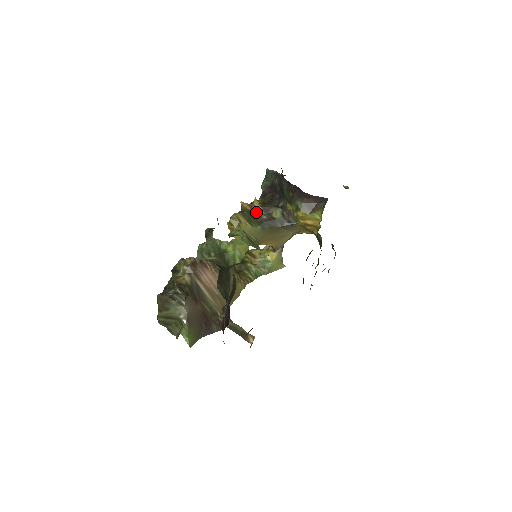
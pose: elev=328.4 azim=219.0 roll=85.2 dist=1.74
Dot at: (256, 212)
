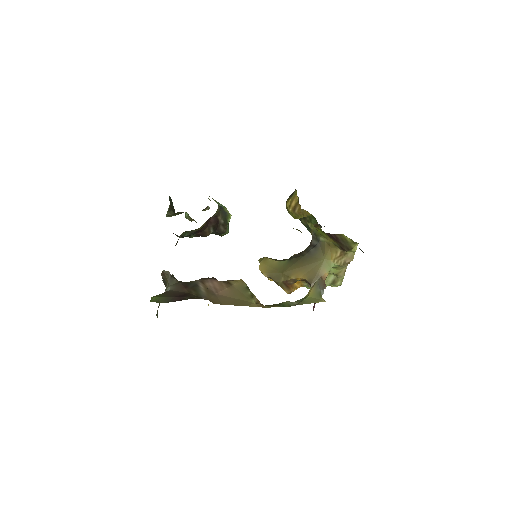
Dot at: occluded
